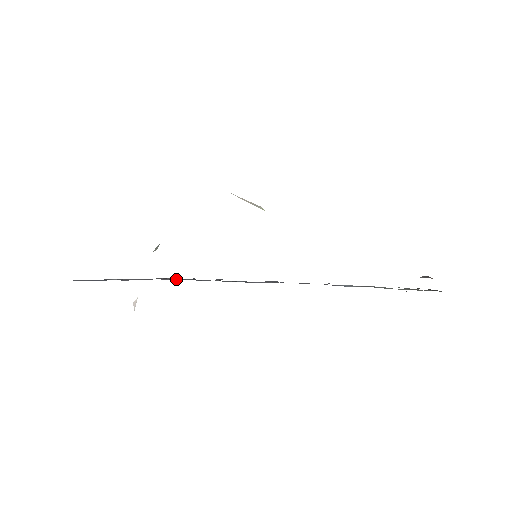
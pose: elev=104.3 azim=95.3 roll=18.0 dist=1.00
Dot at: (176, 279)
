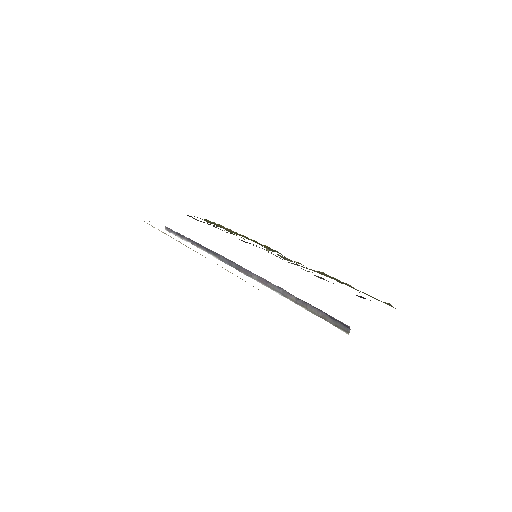
Dot at: (203, 247)
